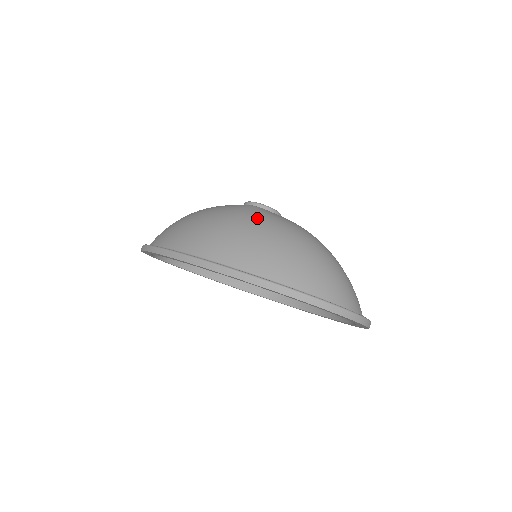
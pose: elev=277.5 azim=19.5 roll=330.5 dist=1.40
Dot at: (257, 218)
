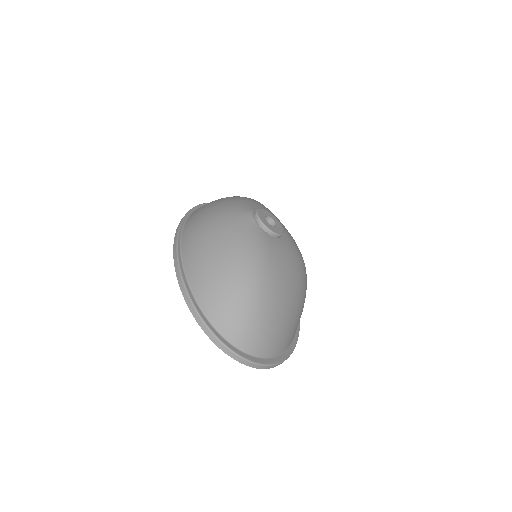
Dot at: (230, 226)
